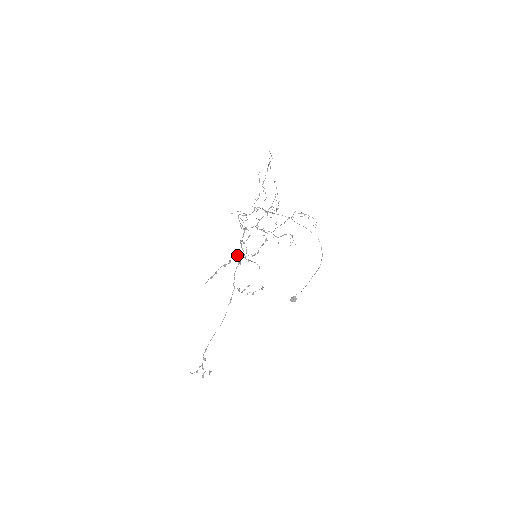
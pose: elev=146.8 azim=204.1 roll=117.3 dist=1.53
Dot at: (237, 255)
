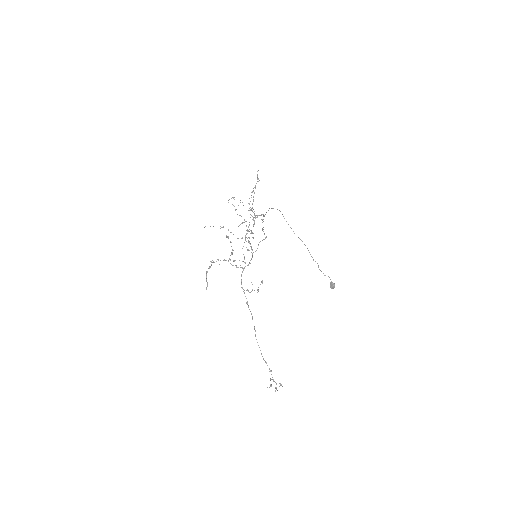
Dot at: occluded
